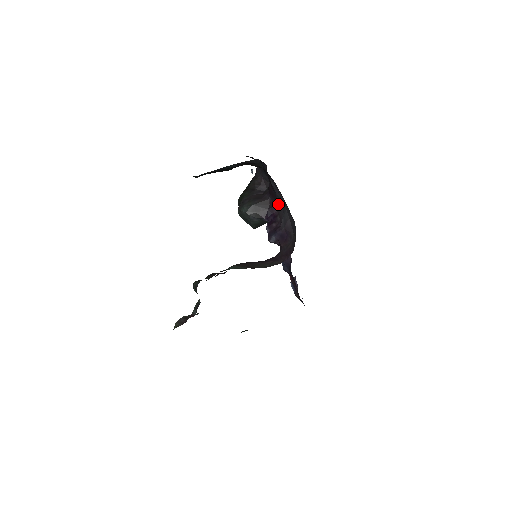
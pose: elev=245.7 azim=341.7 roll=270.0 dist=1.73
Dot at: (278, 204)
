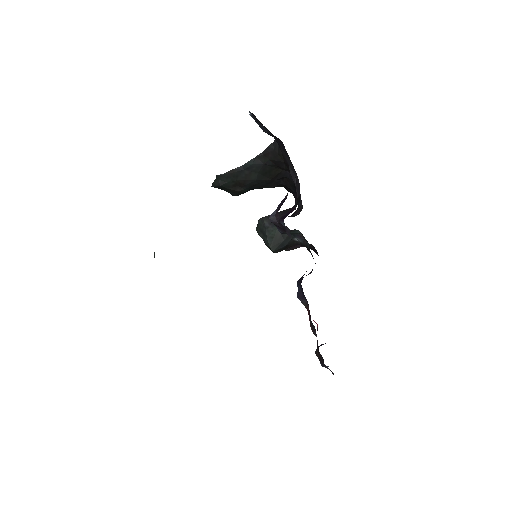
Dot at: (297, 199)
